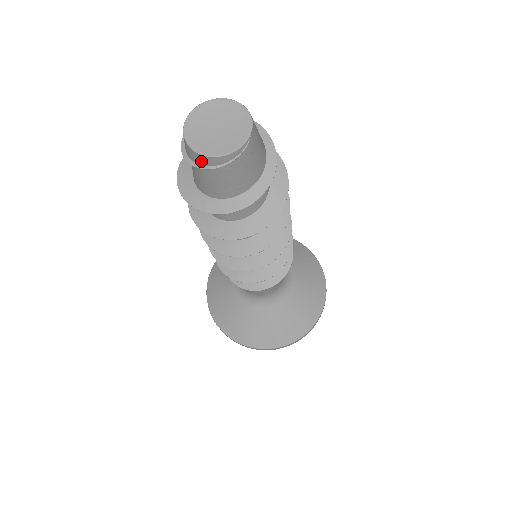
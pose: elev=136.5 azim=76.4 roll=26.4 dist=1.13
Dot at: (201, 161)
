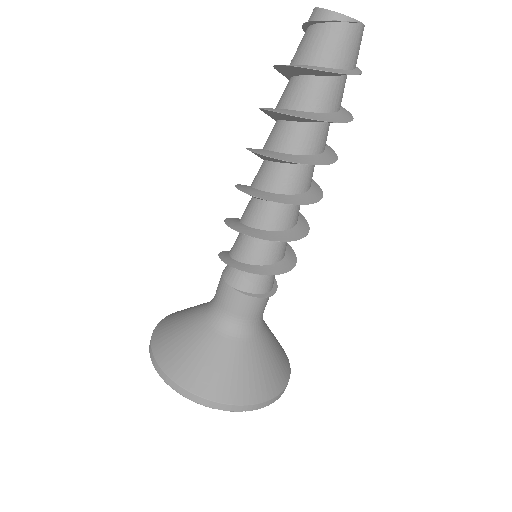
Dot at: (316, 16)
